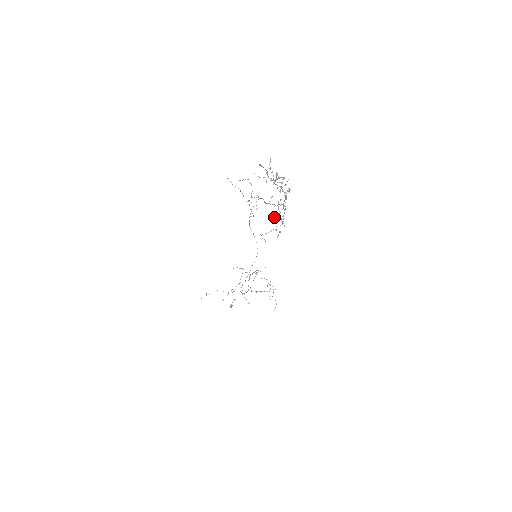
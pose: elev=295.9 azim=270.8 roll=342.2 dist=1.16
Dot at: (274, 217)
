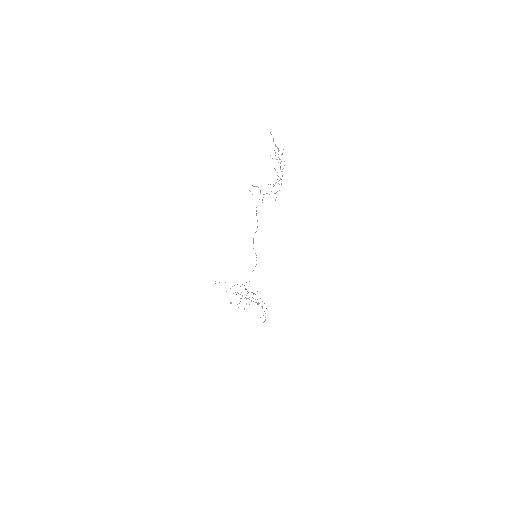
Dot at: (274, 168)
